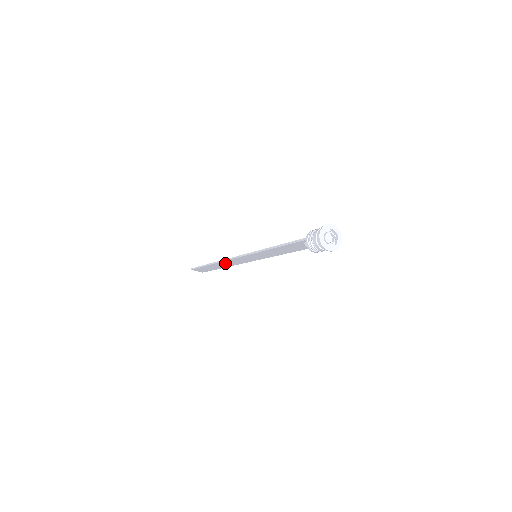
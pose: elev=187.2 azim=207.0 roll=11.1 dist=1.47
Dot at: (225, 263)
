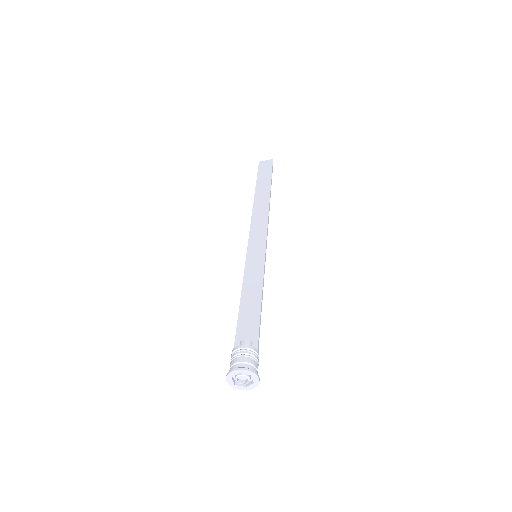
Dot at: (259, 210)
